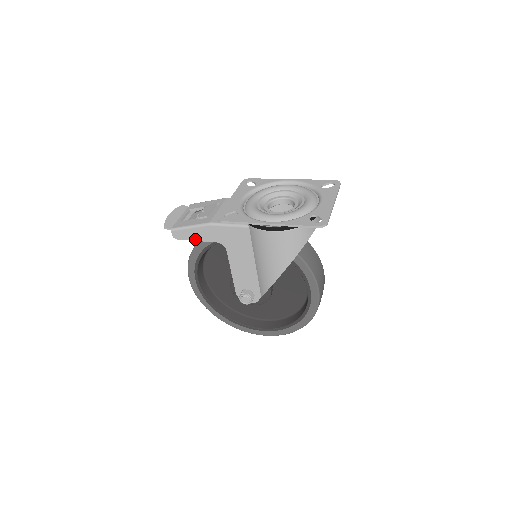
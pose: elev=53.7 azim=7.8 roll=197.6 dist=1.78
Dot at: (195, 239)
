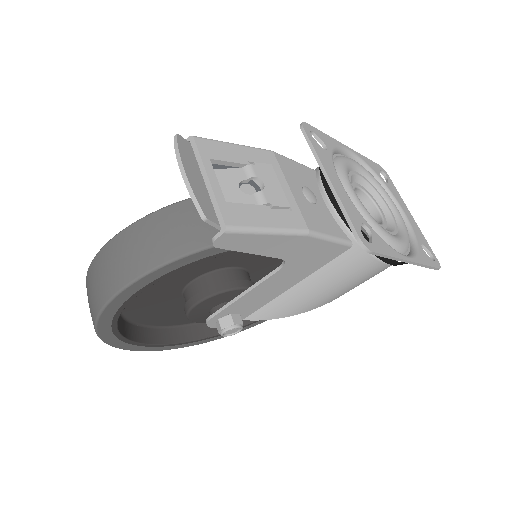
Dot at: (253, 251)
